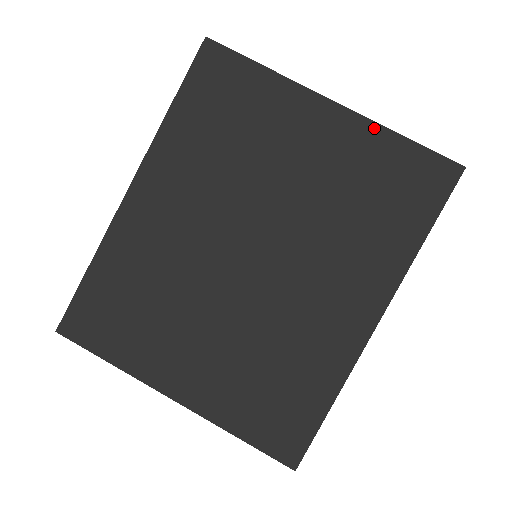
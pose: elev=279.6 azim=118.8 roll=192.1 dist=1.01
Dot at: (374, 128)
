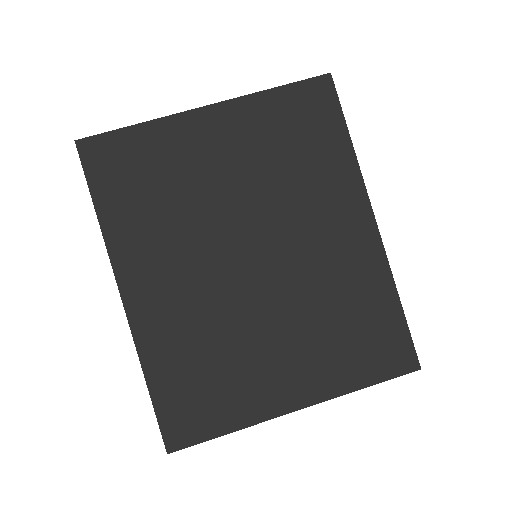
Dot at: (251, 99)
